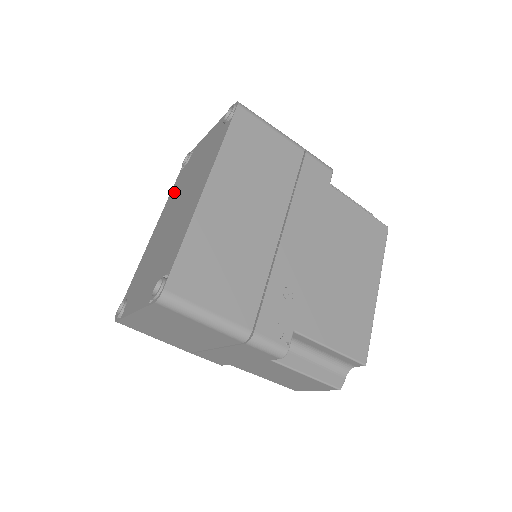
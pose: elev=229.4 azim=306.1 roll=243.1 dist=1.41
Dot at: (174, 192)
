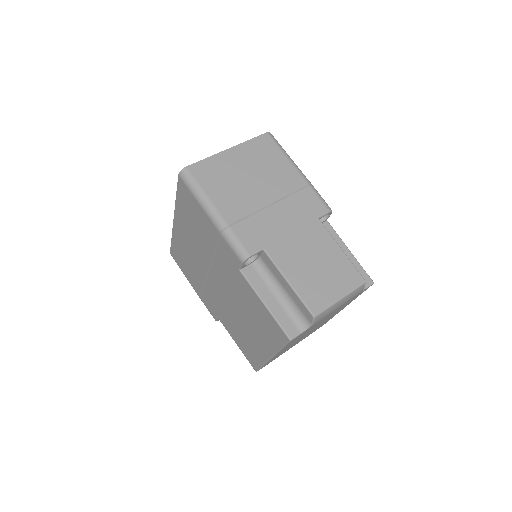
Dot at: occluded
